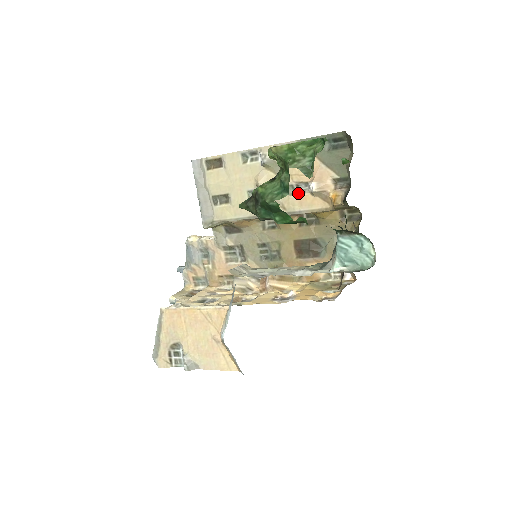
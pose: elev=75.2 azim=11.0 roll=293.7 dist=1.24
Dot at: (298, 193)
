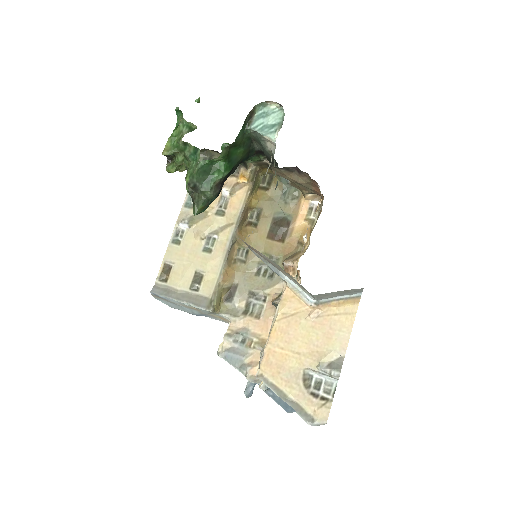
Dot at: (226, 208)
